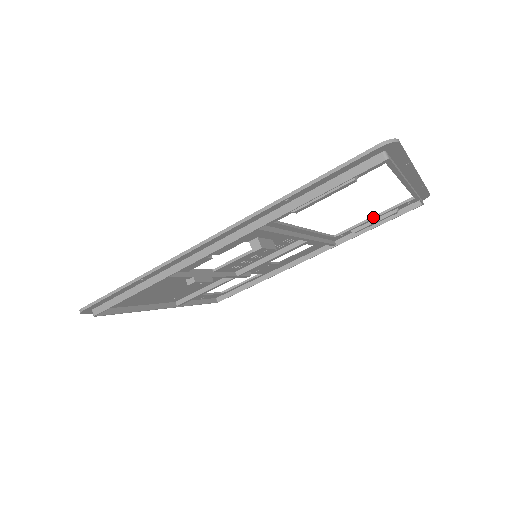
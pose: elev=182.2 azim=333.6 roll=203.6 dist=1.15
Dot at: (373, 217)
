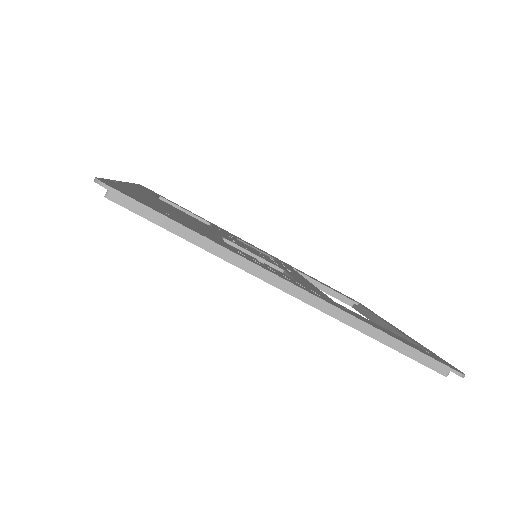
Dot at: (326, 287)
